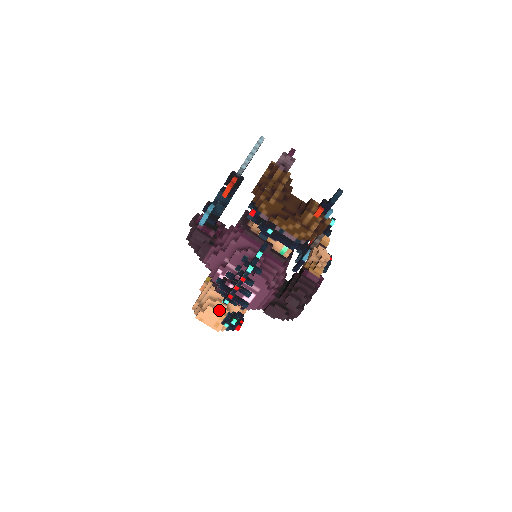
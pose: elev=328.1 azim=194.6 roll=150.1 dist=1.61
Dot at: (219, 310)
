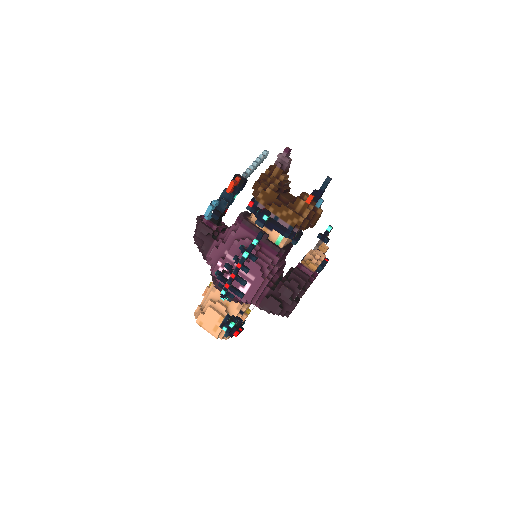
Dot at: (218, 312)
